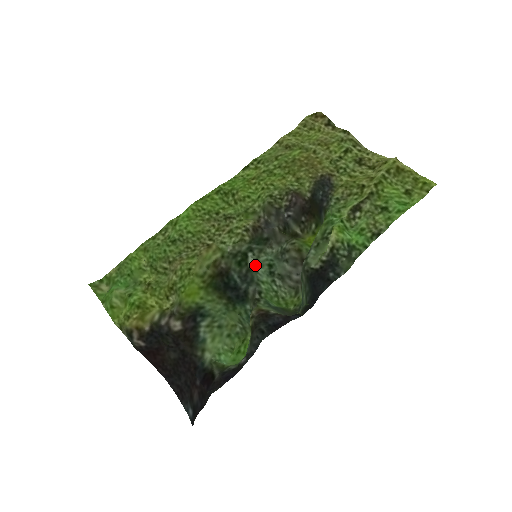
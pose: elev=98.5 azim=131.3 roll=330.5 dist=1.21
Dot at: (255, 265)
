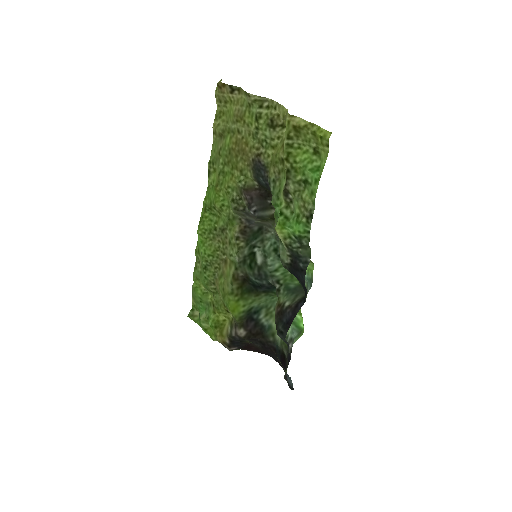
Dot at: (263, 258)
